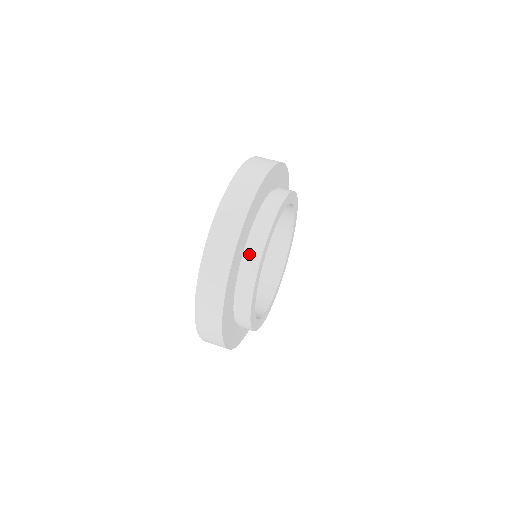
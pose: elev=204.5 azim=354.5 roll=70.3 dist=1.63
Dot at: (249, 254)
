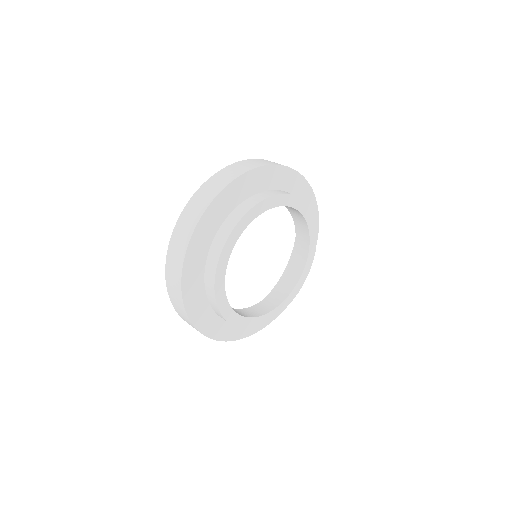
Dot at: (212, 306)
